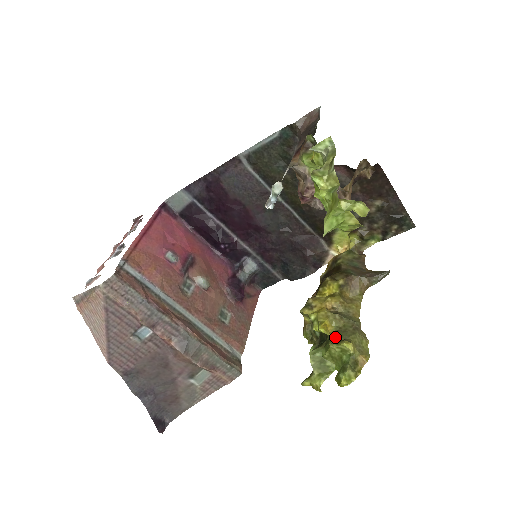
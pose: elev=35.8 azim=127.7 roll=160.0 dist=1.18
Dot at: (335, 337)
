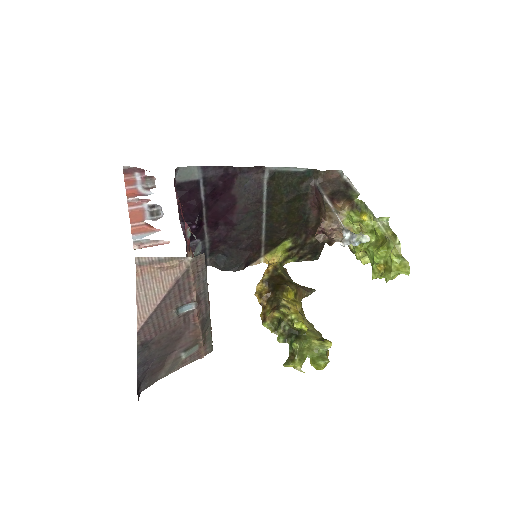
Dot at: (313, 335)
